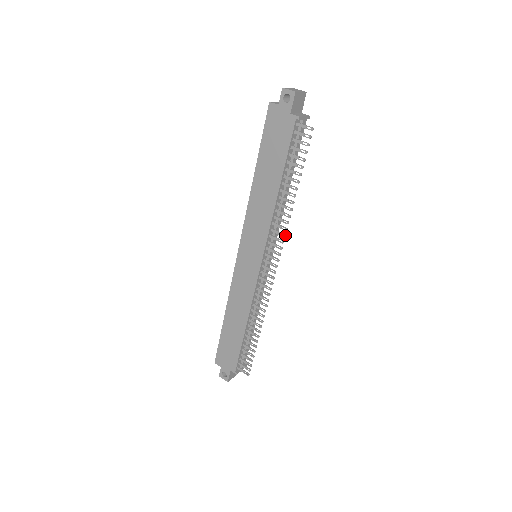
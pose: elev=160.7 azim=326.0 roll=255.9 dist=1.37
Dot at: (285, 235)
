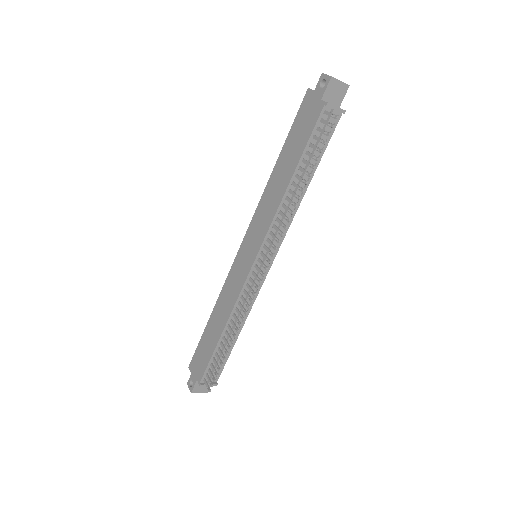
Dot at: (282, 233)
